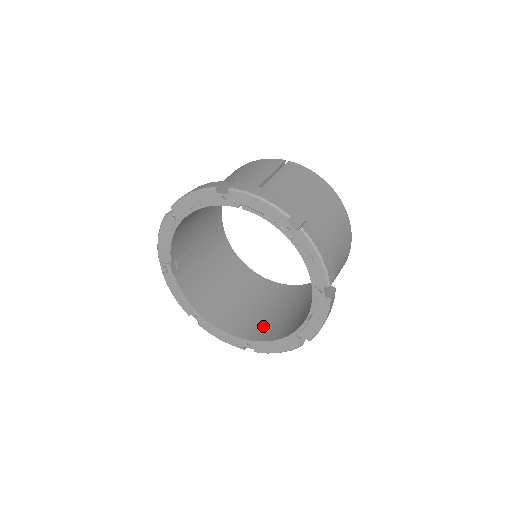
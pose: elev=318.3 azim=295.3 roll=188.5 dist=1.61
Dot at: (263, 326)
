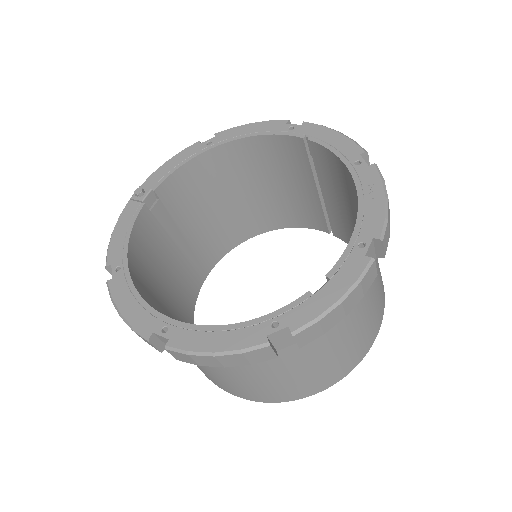
Dot at: occluded
